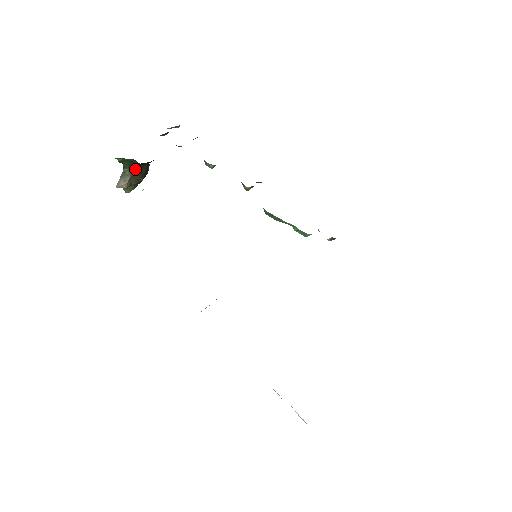
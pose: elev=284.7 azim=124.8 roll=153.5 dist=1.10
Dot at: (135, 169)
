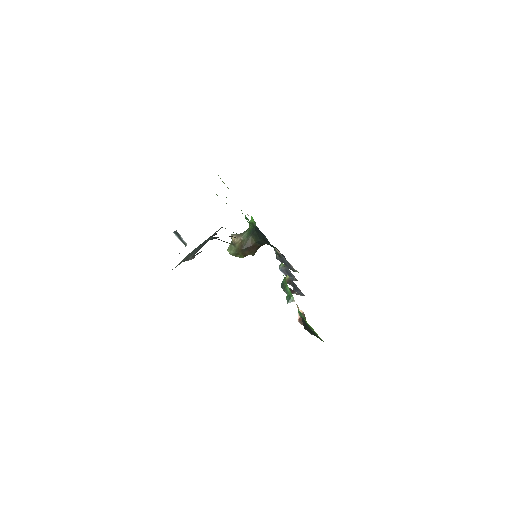
Dot at: (249, 236)
